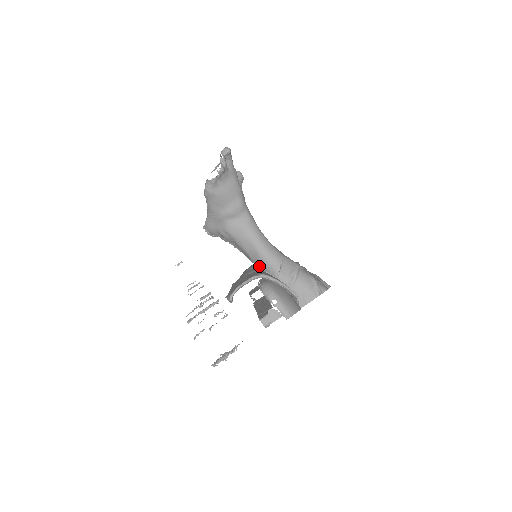
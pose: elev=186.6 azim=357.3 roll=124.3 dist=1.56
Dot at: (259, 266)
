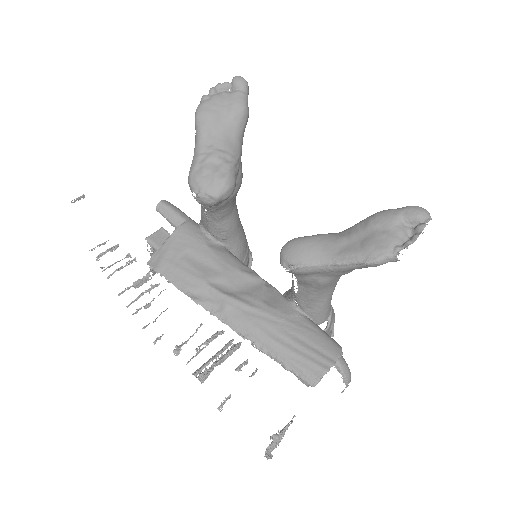
Dot at: (308, 312)
